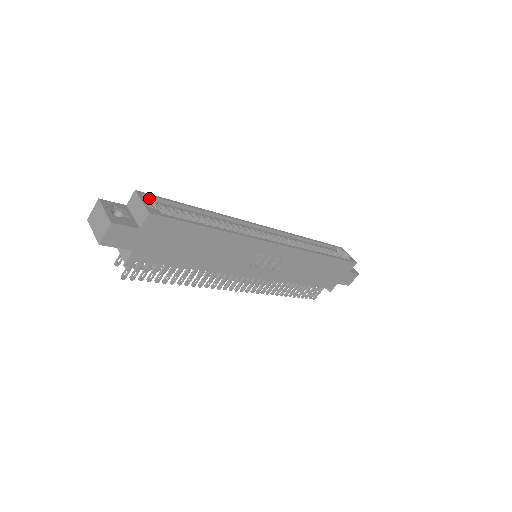
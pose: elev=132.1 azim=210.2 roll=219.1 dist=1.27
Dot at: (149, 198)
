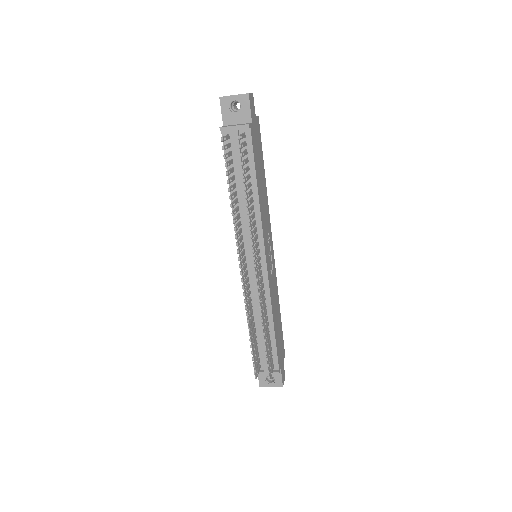
Dot at: occluded
